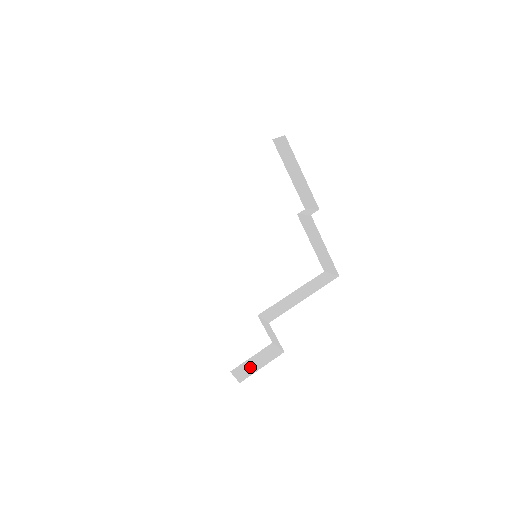
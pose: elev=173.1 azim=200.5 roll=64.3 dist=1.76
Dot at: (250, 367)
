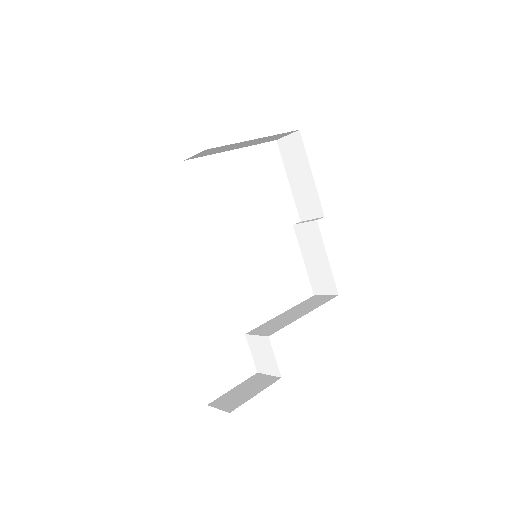
Dot at: (237, 396)
